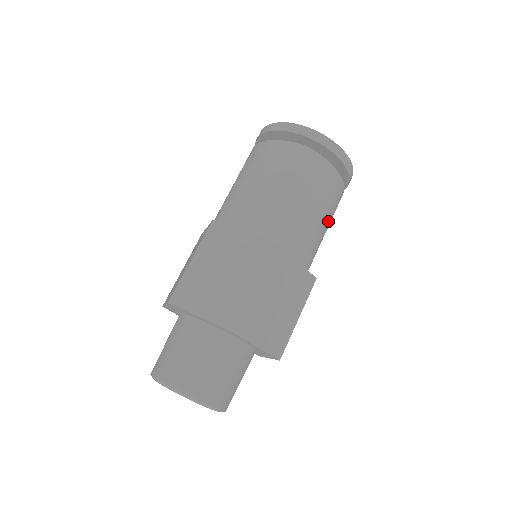
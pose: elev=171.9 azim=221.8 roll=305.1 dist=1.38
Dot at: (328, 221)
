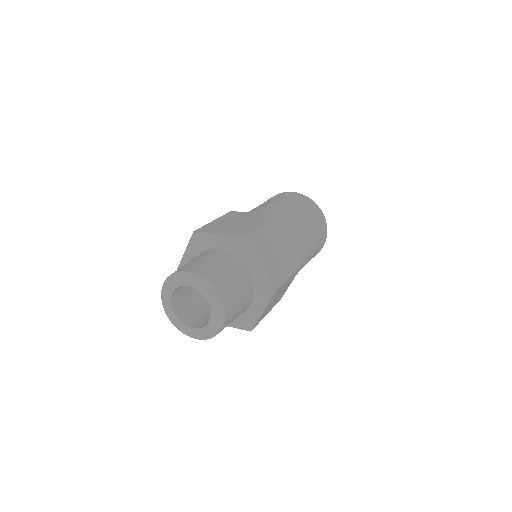
Dot at: (311, 243)
